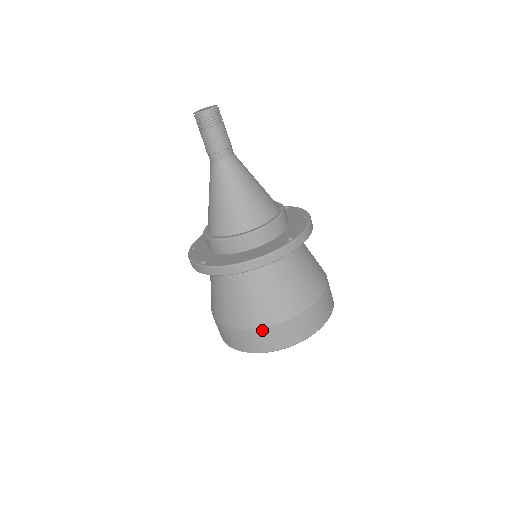
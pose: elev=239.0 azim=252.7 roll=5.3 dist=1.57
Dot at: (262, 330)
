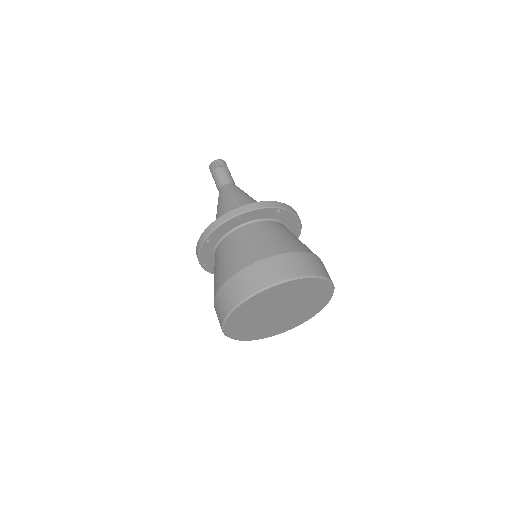
Dot at: (253, 266)
